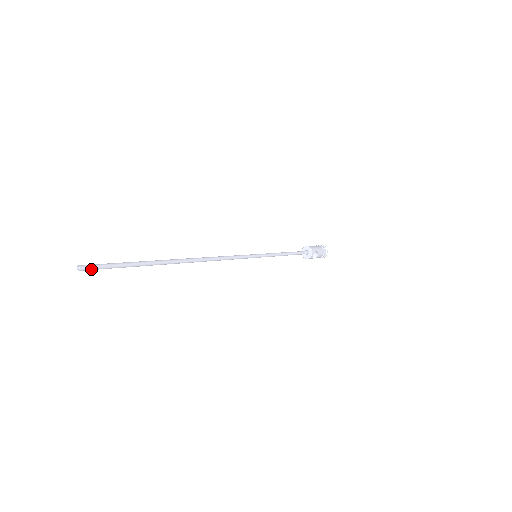
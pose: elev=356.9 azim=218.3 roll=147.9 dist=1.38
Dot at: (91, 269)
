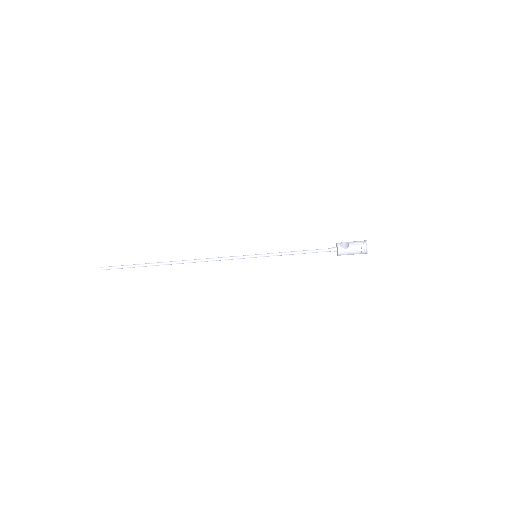
Dot at: (107, 268)
